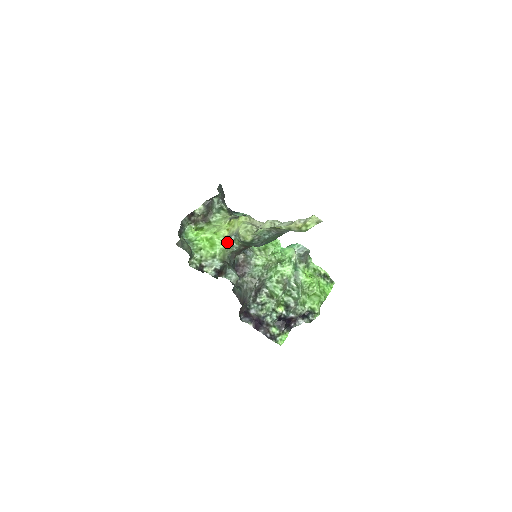
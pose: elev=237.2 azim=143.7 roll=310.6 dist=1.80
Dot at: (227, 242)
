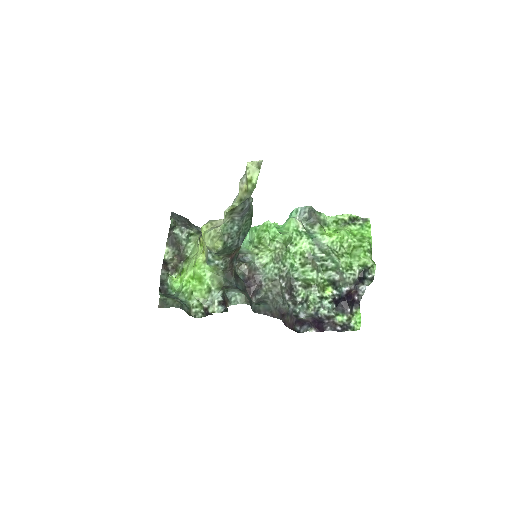
Dot at: (210, 265)
